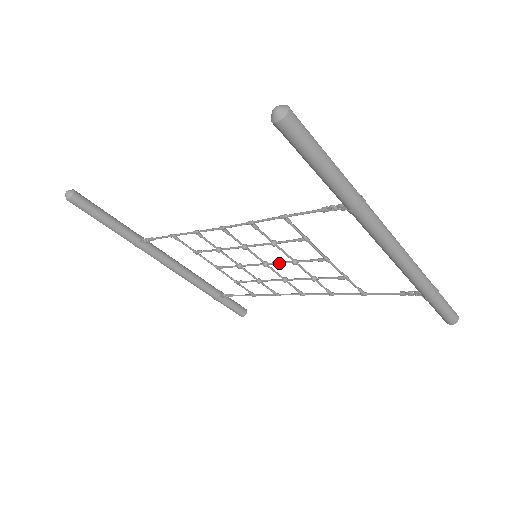
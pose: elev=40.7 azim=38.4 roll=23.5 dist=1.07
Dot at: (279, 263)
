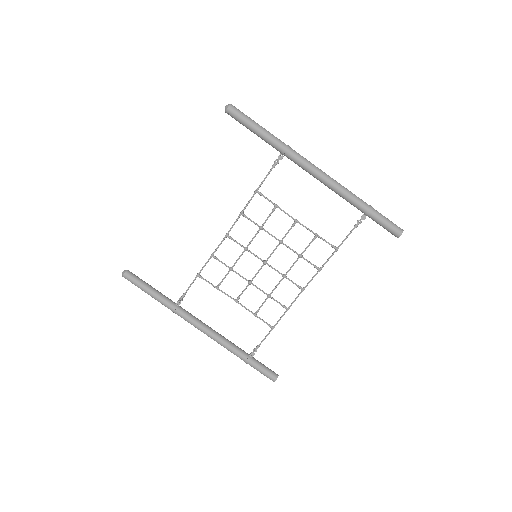
Dot at: (272, 252)
